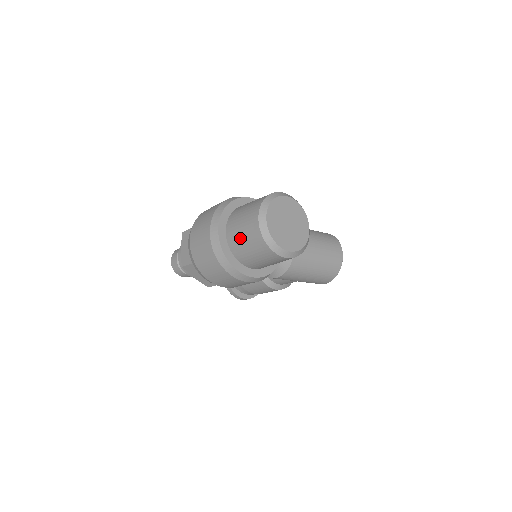
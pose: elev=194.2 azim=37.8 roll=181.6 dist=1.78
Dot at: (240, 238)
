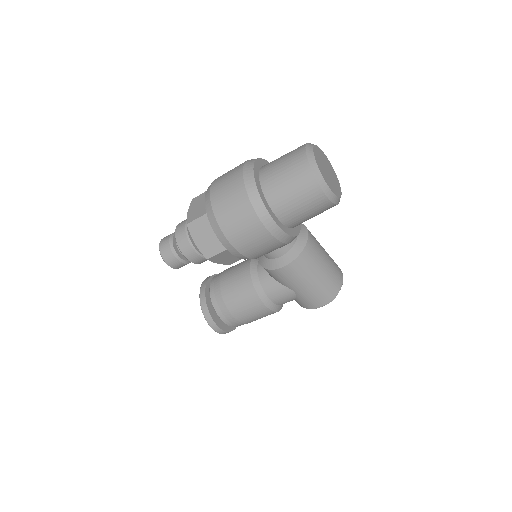
Dot at: (278, 172)
